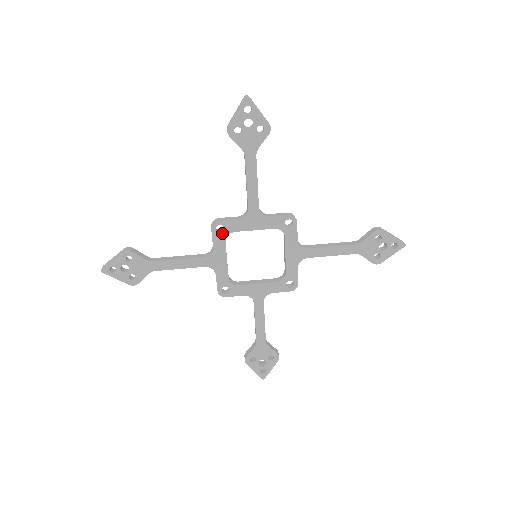
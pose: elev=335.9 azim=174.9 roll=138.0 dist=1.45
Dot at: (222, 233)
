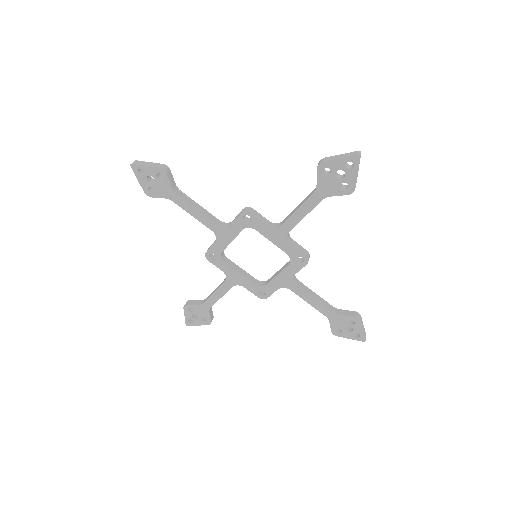
Dot at: (217, 258)
